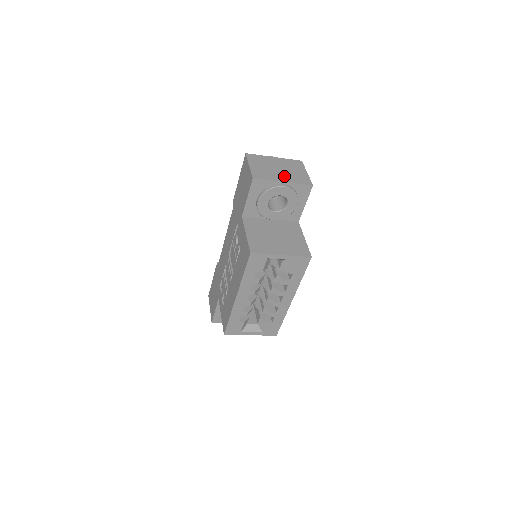
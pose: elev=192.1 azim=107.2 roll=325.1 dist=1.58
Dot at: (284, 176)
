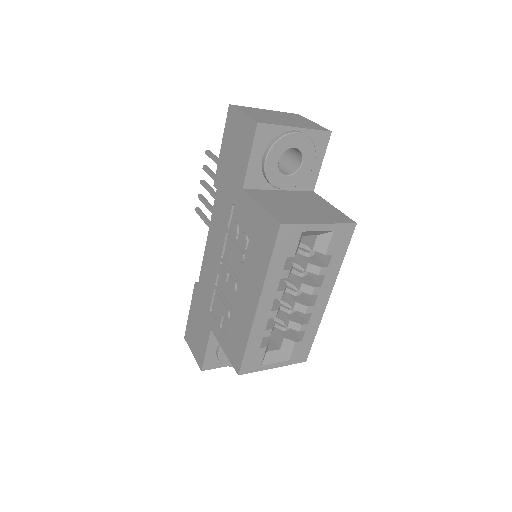
Dot at: (292, 123)
